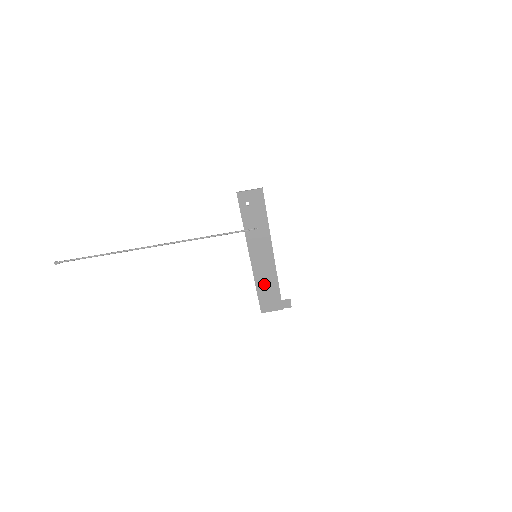
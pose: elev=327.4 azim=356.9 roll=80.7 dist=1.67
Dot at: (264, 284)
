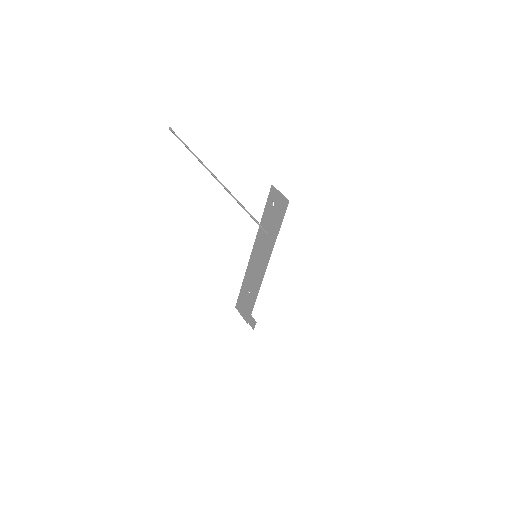
Dot at: (248, 286)
